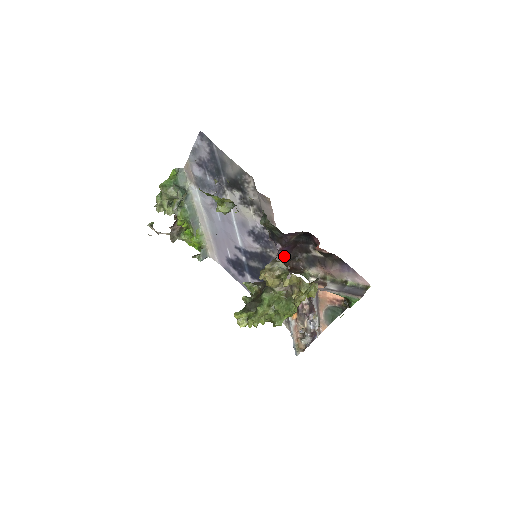
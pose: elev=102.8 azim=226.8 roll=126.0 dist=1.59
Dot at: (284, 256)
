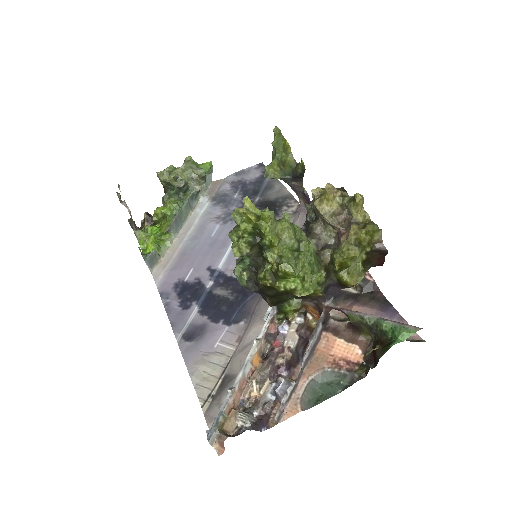
Dot at: occluded
